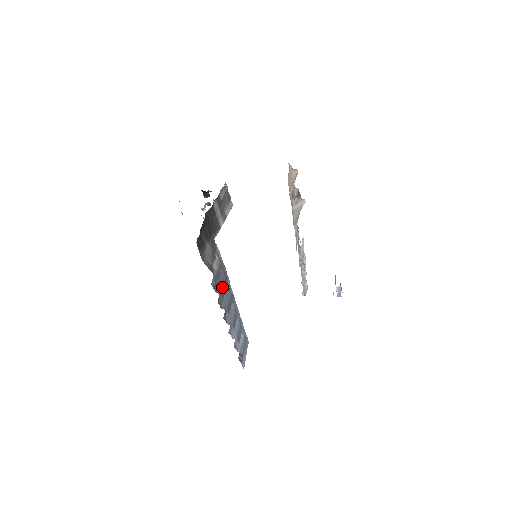
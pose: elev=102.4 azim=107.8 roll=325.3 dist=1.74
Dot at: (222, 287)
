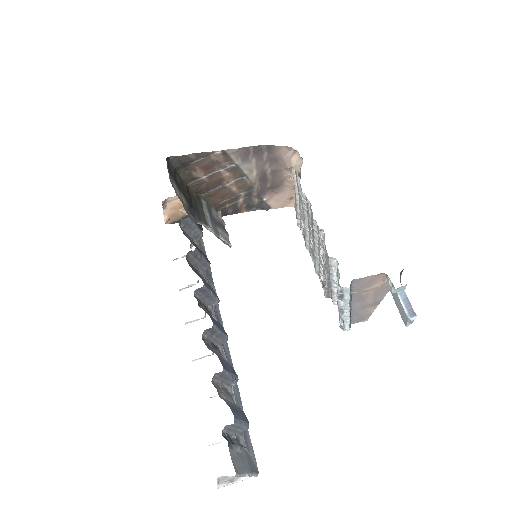
Dot at: occluded
